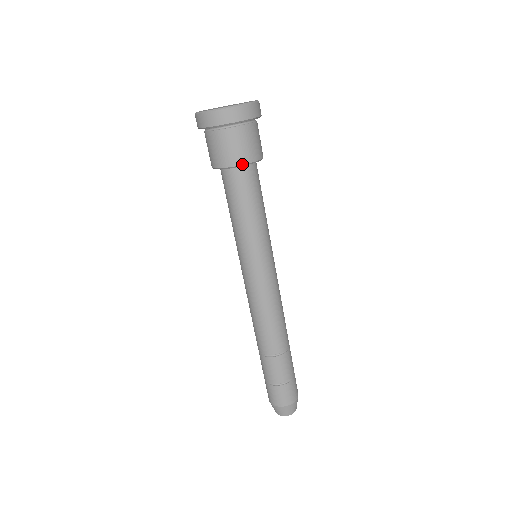
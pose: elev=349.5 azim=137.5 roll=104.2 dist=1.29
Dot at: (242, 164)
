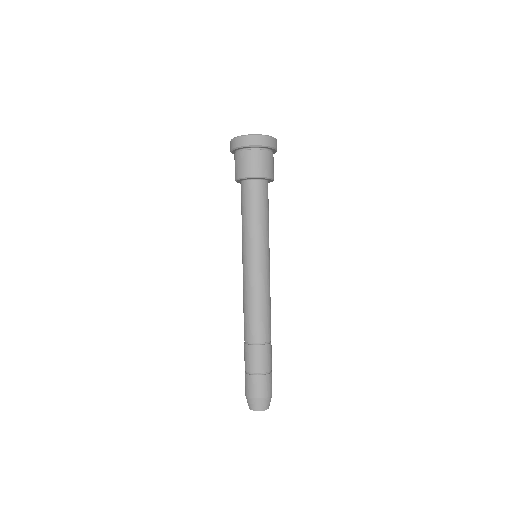
Dot at: (273, 178)
